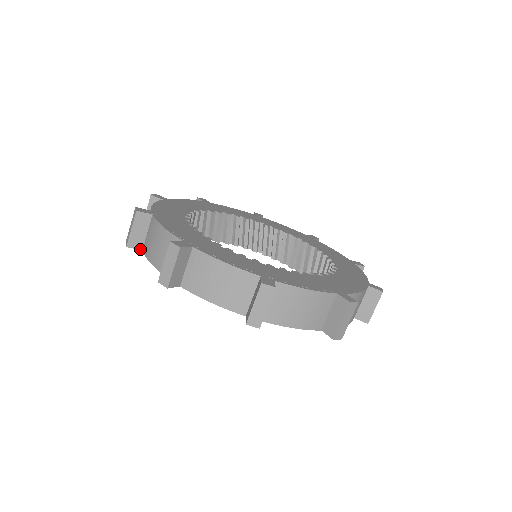
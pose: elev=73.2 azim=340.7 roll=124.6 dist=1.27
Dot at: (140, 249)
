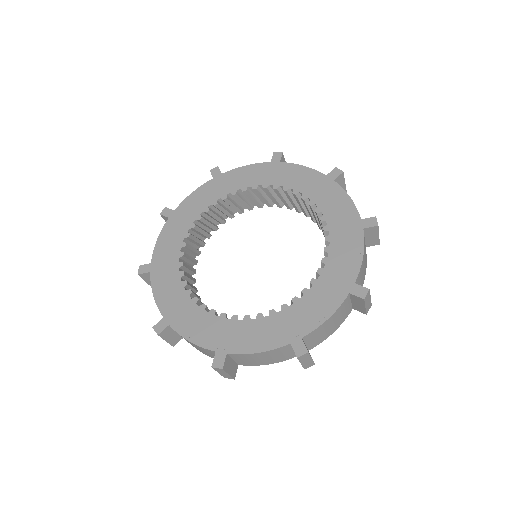
Dot at: (237, 367)
